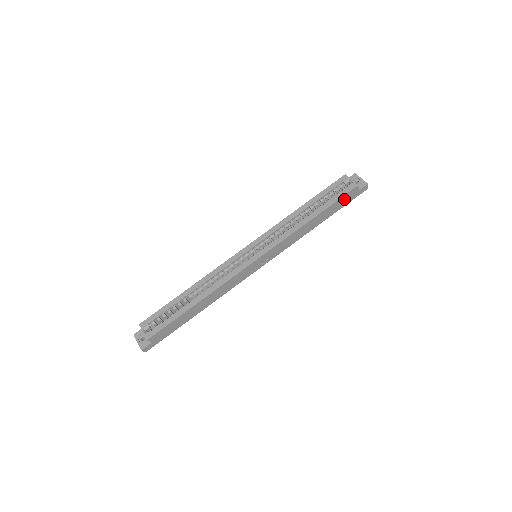
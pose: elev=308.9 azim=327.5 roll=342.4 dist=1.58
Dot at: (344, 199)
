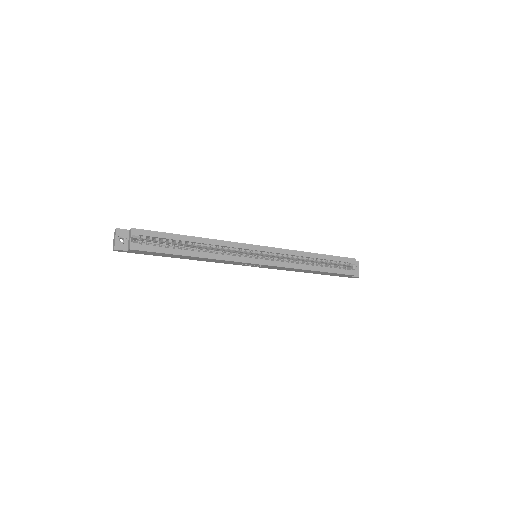
Dot at: (340, 274)
